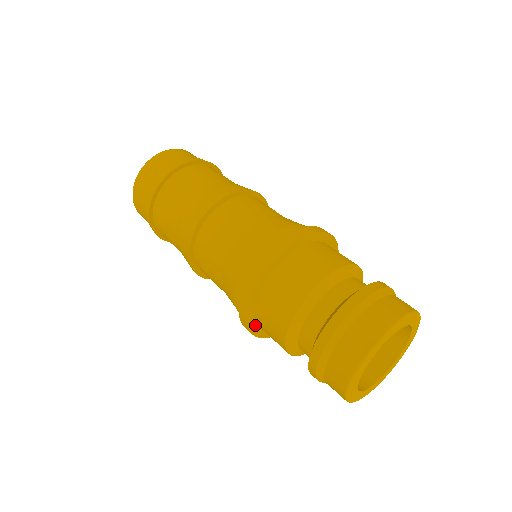
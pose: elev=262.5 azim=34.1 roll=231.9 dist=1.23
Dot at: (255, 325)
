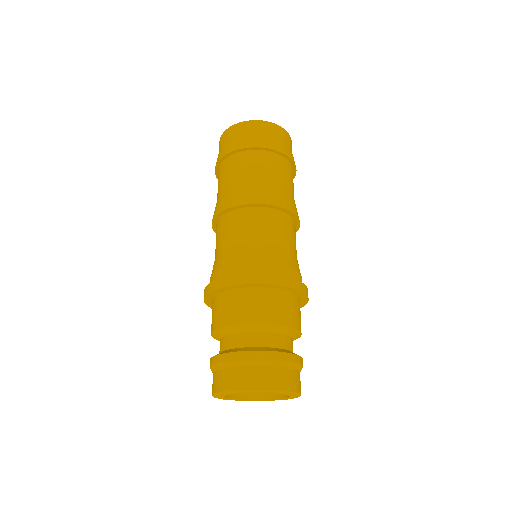
Dot at: occluded
